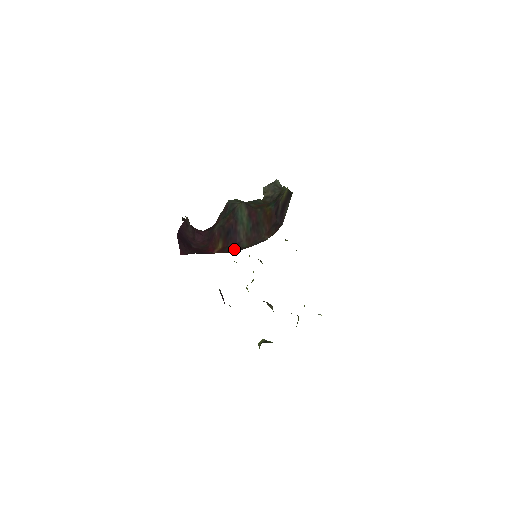
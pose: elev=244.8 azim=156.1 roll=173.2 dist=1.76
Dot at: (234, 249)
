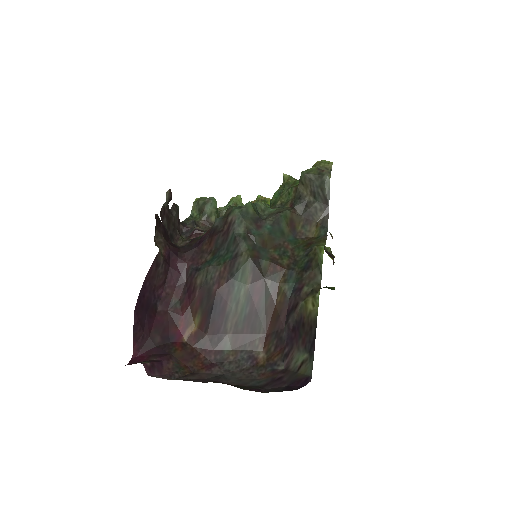
Dot at: (211, 349)
